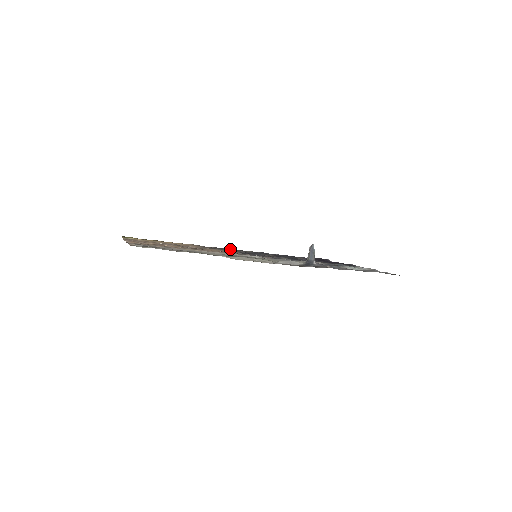
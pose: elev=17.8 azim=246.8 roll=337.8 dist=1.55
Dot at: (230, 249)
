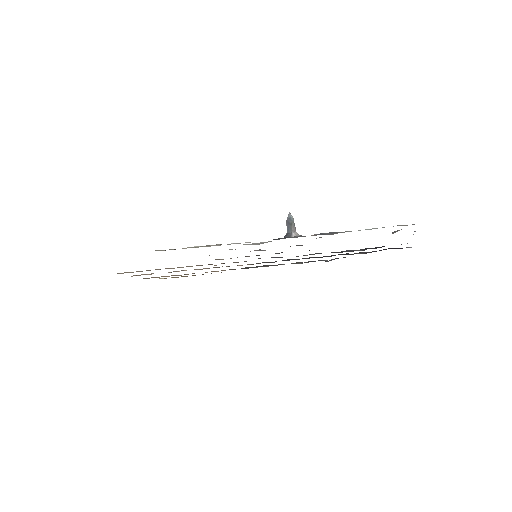
Dot at: (266, 265)
